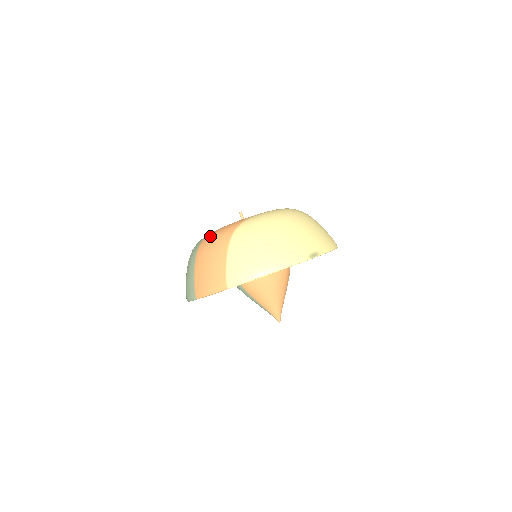
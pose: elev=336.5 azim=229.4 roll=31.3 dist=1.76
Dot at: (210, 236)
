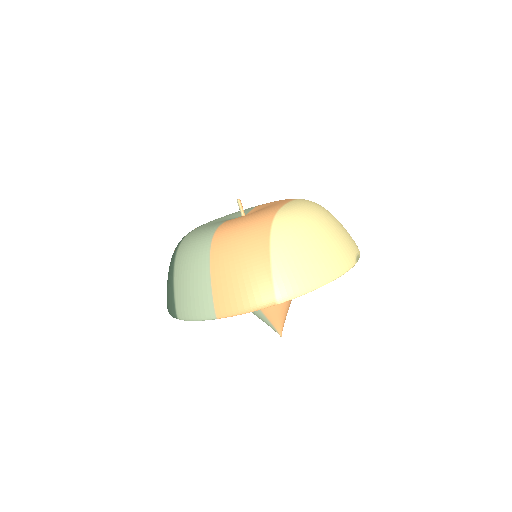
Dot at: (230, 232)
